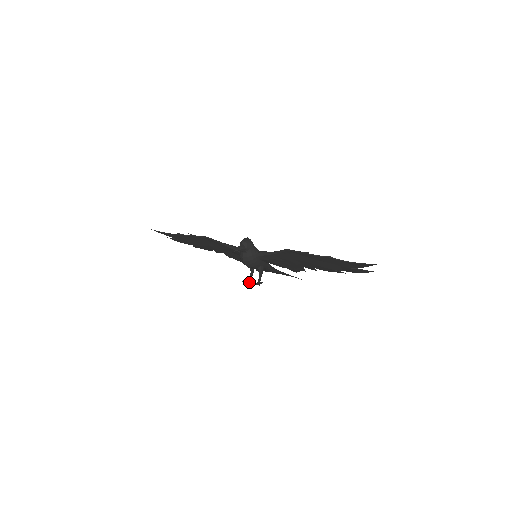
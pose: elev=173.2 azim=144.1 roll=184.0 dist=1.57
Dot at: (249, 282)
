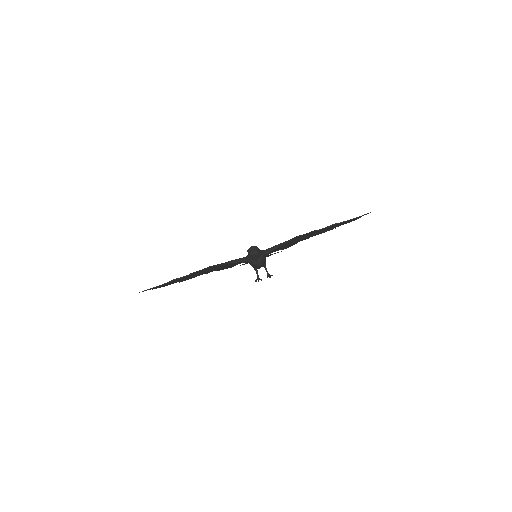
Dot at: (260, 279)
